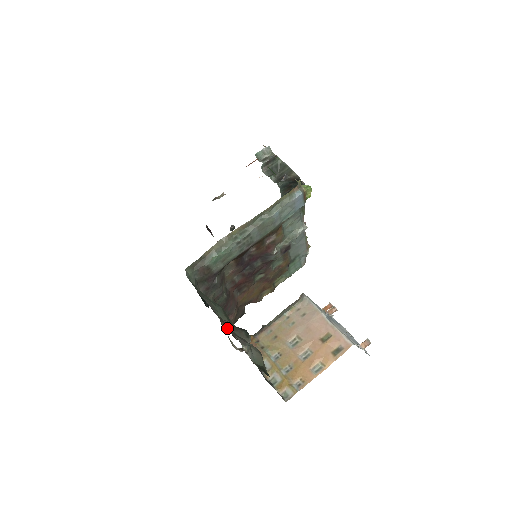
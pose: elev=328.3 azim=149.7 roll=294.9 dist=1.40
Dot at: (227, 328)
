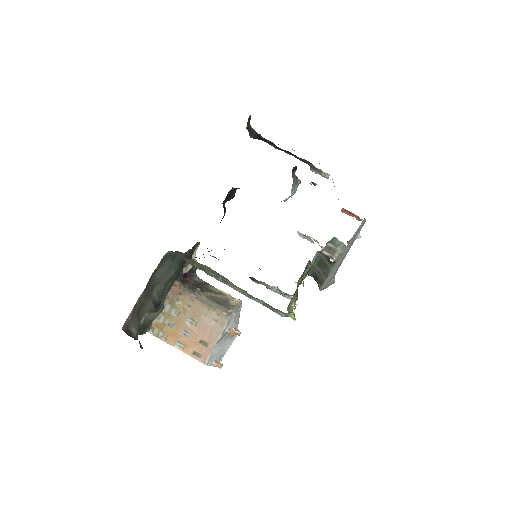
Dot at: (128, 320)
